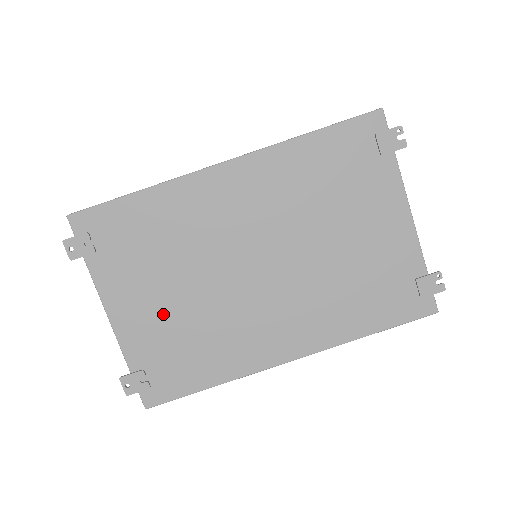
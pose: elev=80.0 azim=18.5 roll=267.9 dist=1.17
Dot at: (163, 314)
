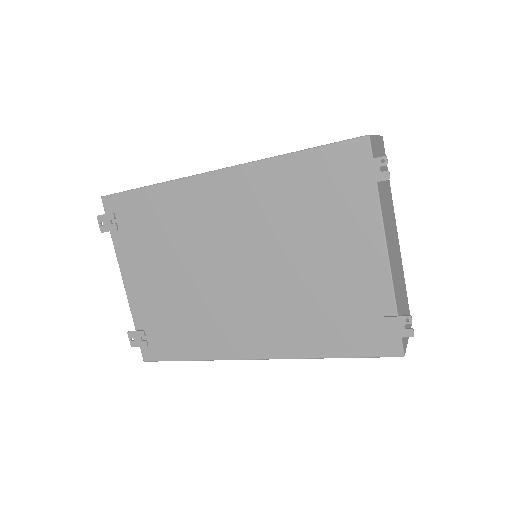
Dot at: (161, 290)
